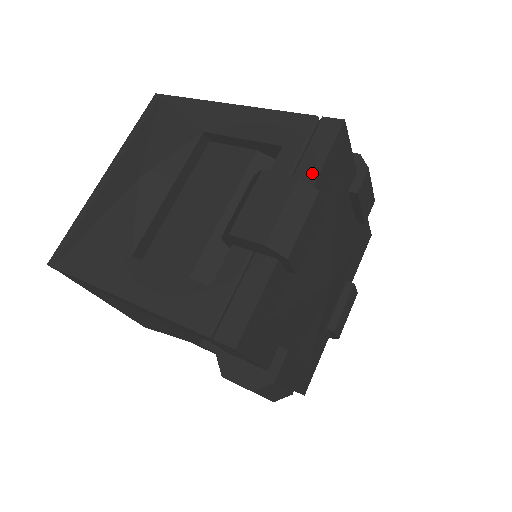
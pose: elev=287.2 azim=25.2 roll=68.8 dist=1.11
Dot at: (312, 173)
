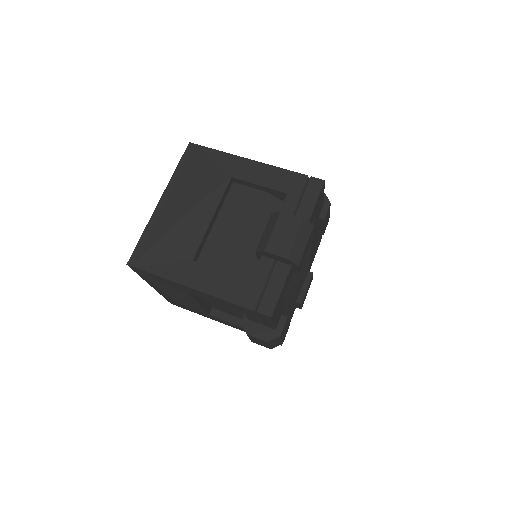
Dot at: (307, 213)
